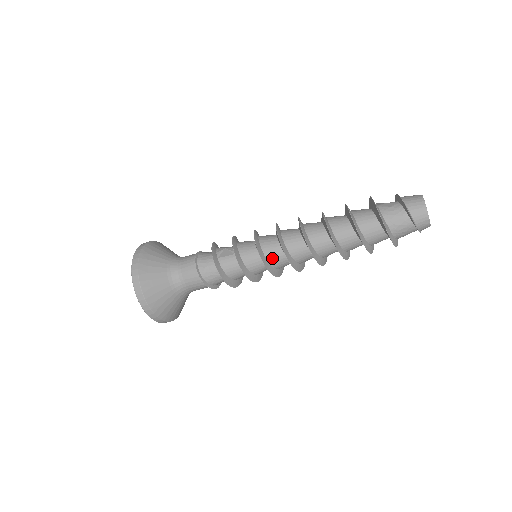
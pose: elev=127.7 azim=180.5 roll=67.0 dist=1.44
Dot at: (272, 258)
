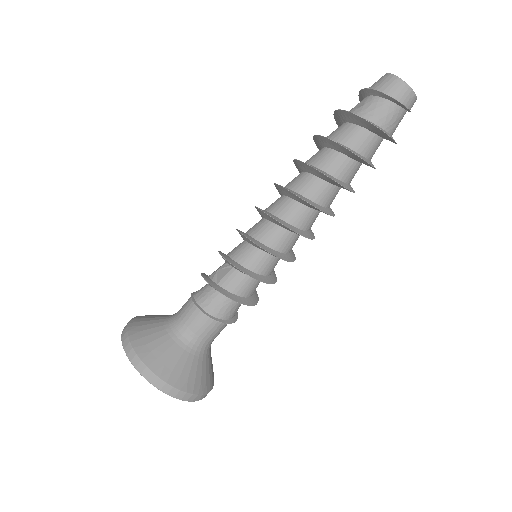
Dot at: (276, 243)
